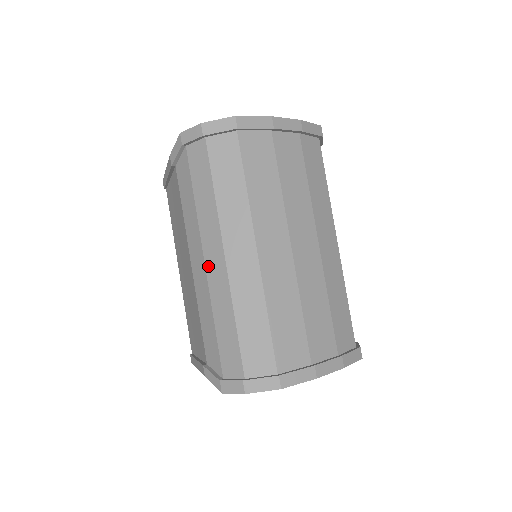
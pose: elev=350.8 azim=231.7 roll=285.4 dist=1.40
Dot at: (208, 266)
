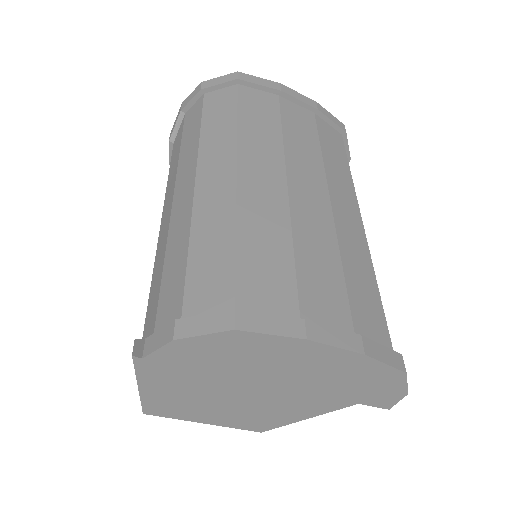
Dot at: (175, 204)
